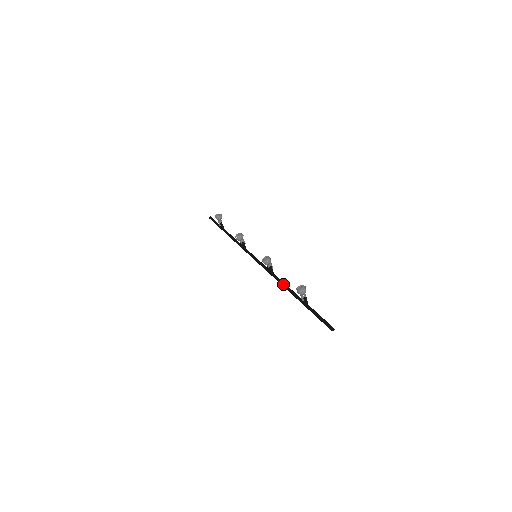
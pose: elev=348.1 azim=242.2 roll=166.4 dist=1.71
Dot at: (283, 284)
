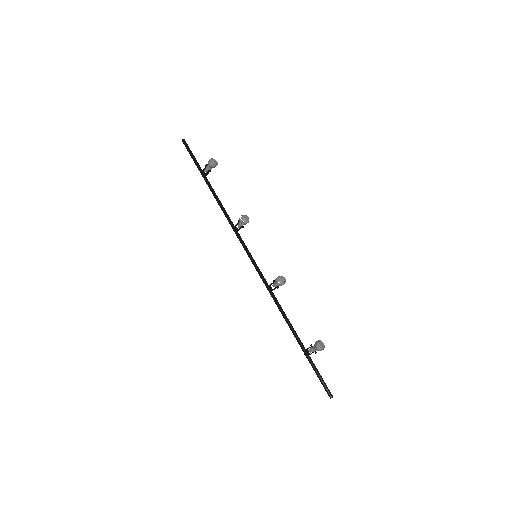
Dot at: (284, 313)
